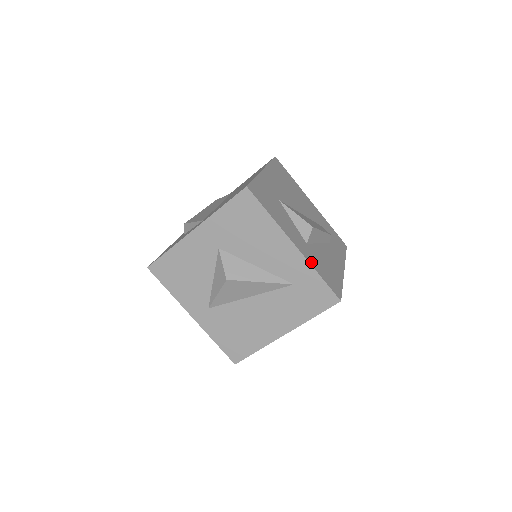
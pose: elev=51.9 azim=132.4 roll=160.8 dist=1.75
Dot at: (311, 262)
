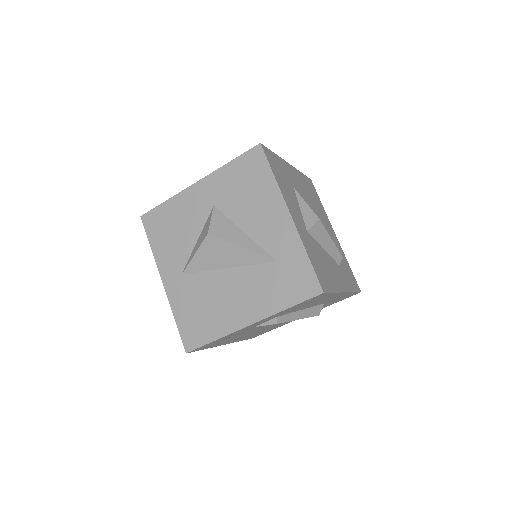
Dot at: (303, 240)
